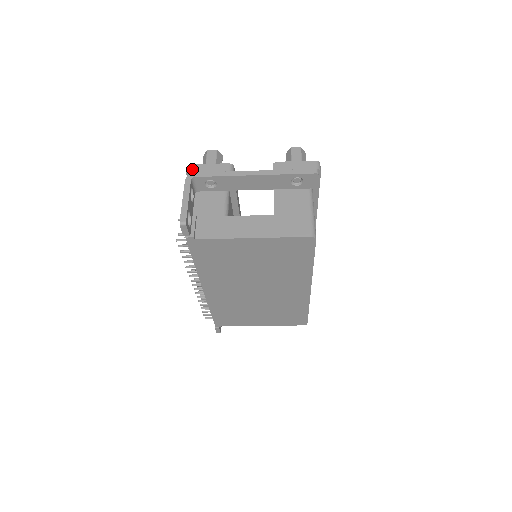
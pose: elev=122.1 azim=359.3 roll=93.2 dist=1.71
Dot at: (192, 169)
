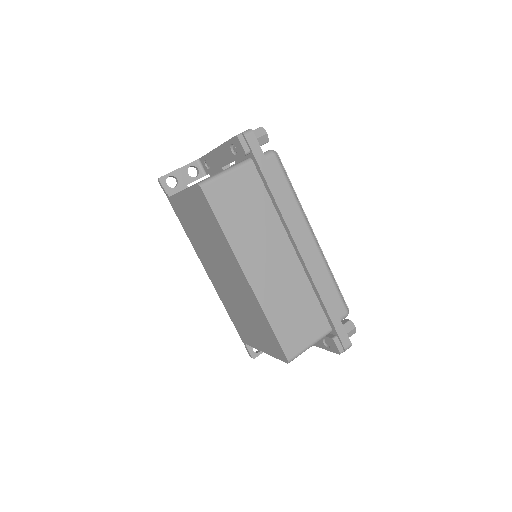
Dot at: occluded
